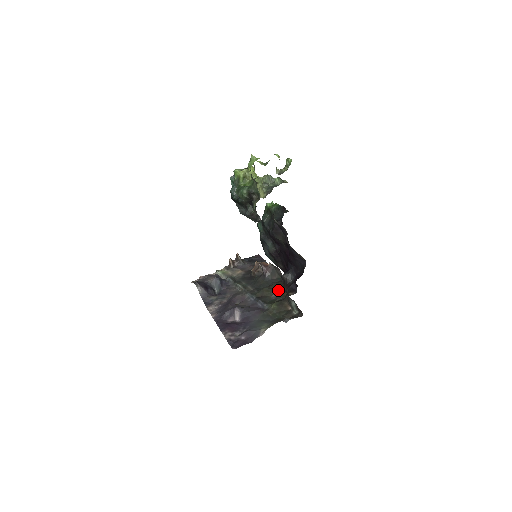
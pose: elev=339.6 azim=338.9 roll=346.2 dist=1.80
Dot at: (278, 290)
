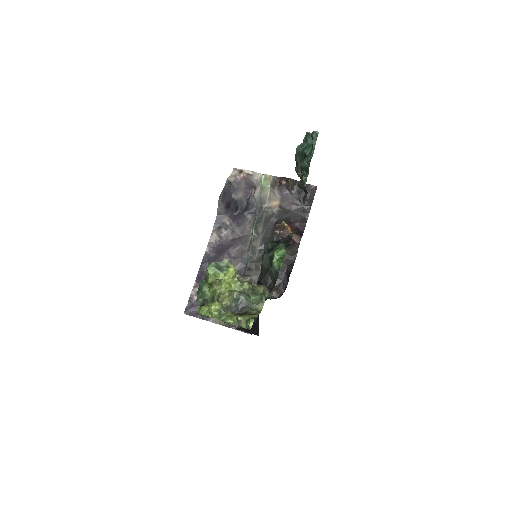
Dot at: occluded
